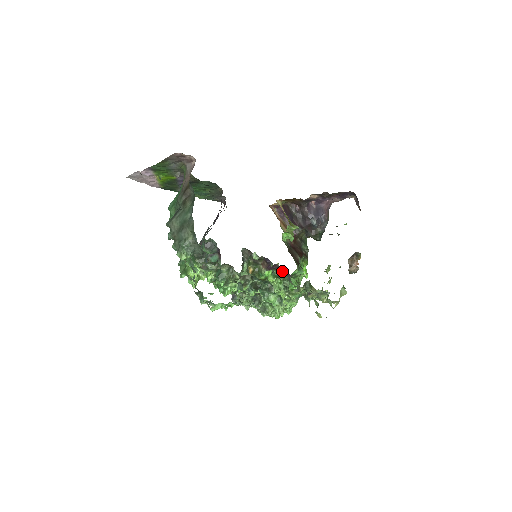
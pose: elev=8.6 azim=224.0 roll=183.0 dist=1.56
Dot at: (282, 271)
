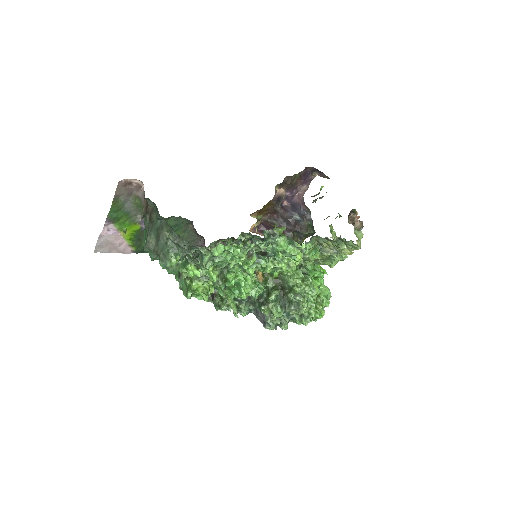
Dot at: occluded
